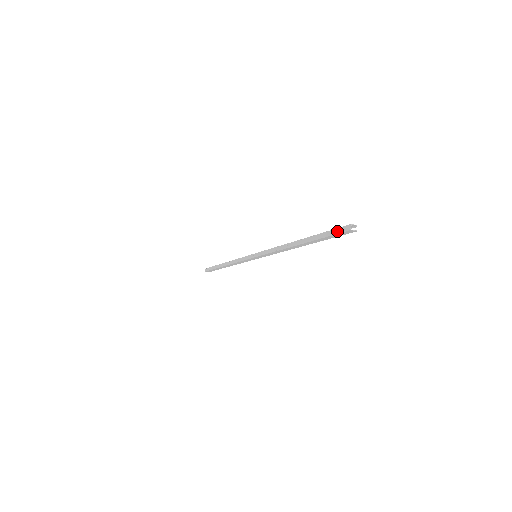
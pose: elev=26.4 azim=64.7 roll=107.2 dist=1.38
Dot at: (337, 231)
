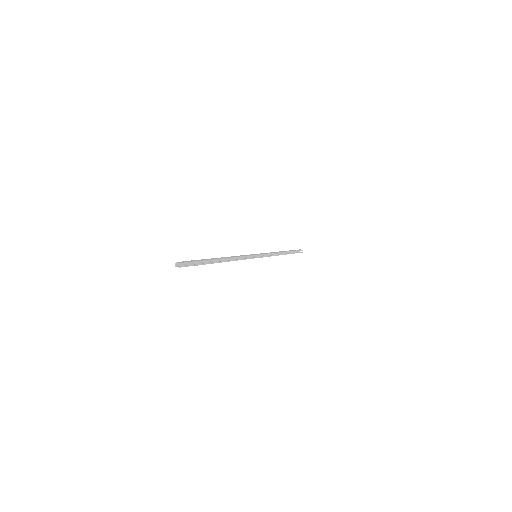
Dot at: (185, 264)
